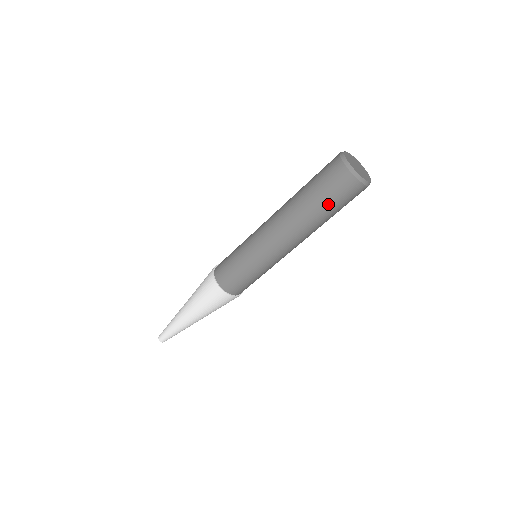
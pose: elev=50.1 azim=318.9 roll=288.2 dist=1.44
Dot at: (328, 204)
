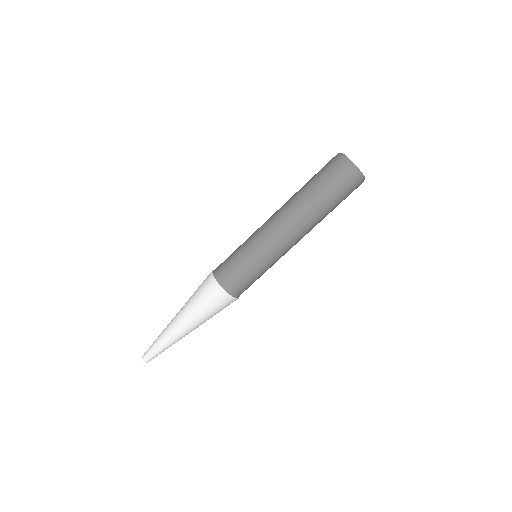
Dot at: (331, 196)
